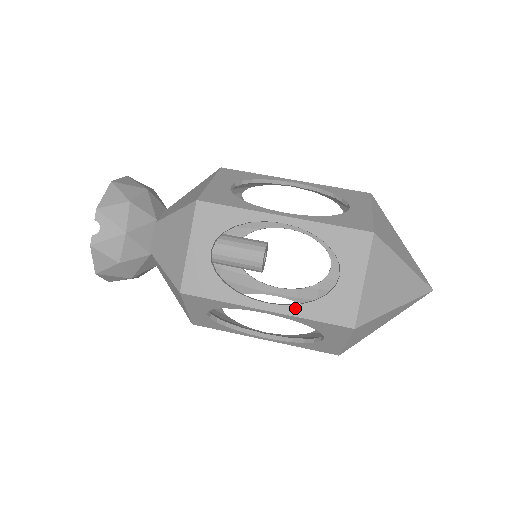
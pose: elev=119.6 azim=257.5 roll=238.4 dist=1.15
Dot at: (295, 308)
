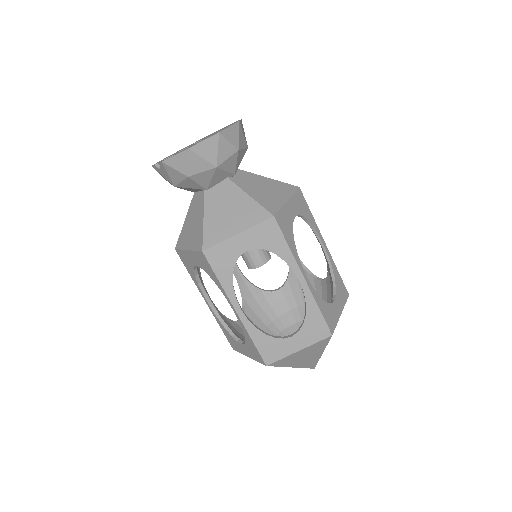
Dot at: (217, 318)
